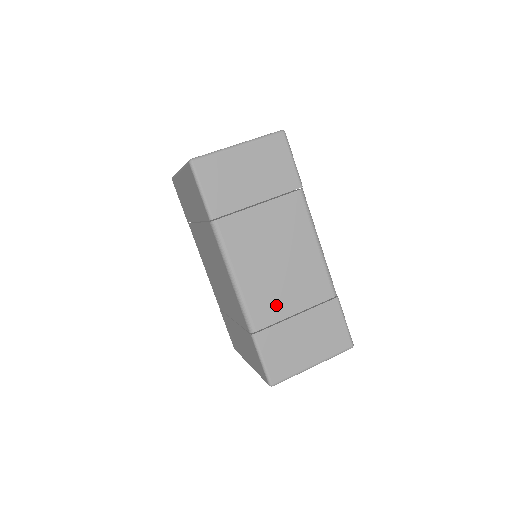
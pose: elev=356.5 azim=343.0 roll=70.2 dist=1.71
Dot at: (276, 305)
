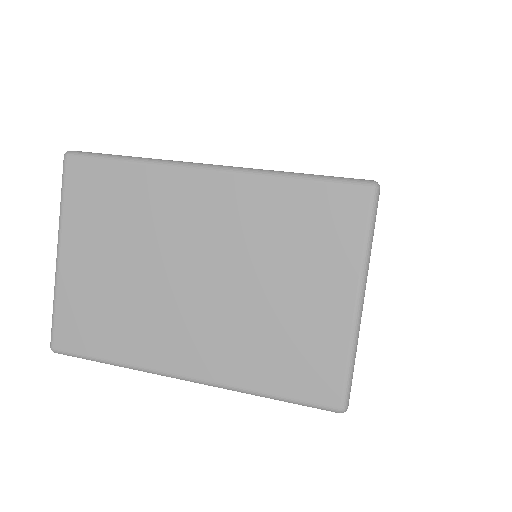
Dot at: occluded
